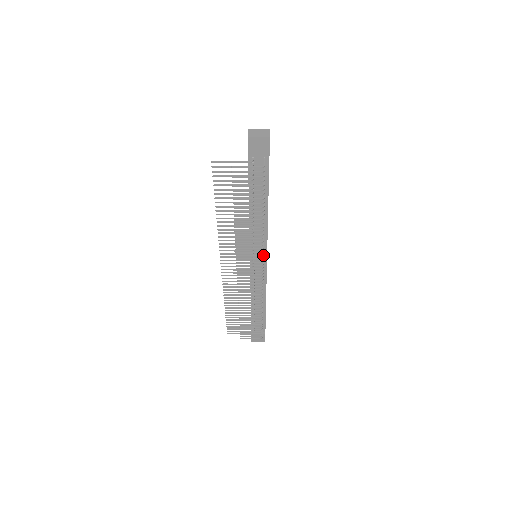
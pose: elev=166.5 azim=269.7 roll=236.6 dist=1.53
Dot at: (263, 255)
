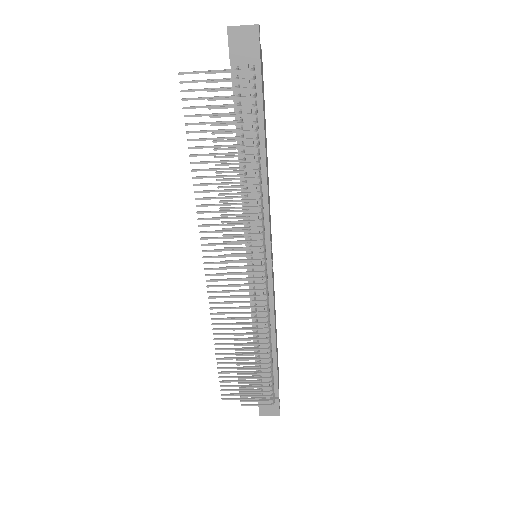
Dot at: (264, 243)
